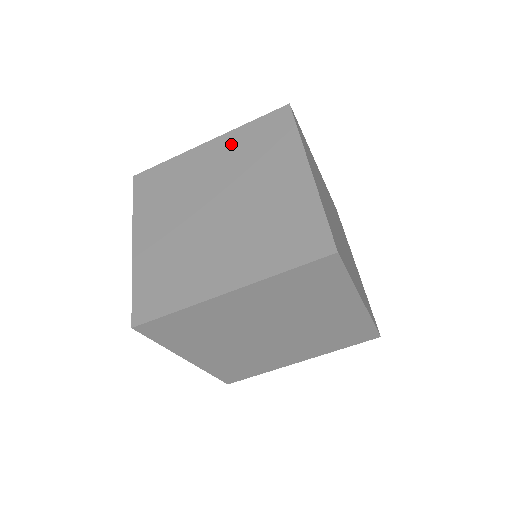
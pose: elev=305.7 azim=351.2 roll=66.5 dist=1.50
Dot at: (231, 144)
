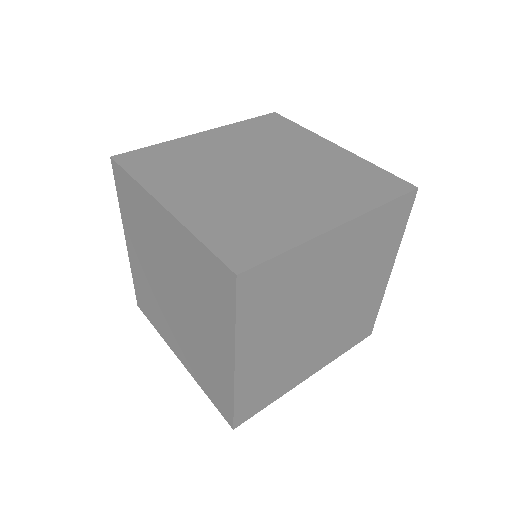
Dot at: (234, 133)
